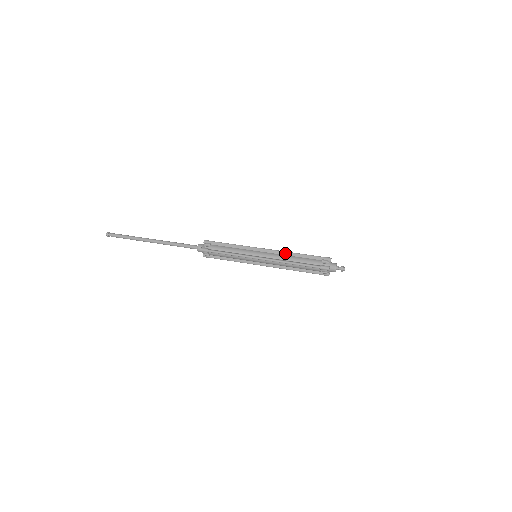
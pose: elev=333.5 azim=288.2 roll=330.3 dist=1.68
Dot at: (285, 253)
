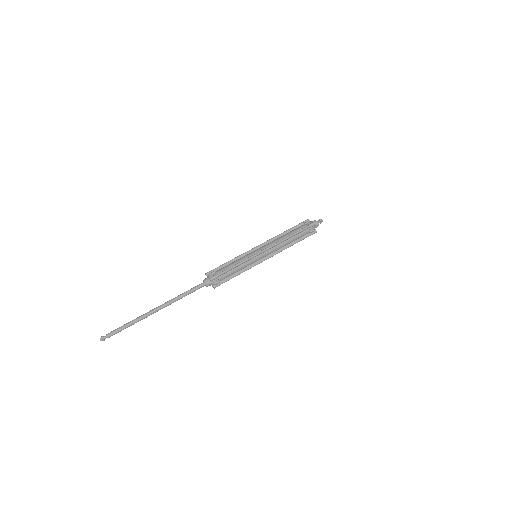
Dot at: (276, 237)
